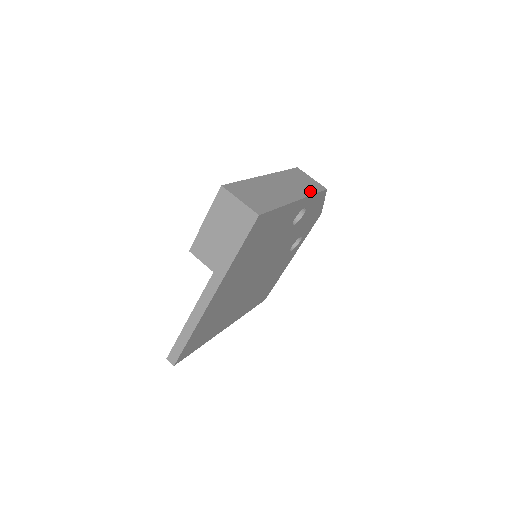
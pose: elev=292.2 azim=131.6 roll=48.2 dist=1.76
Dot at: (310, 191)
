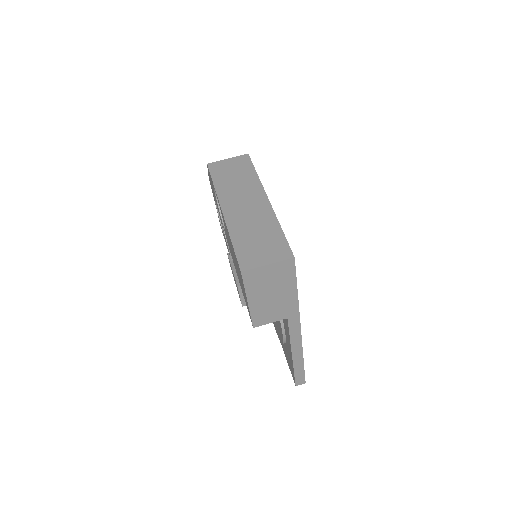
Dot at: (252, 175)
